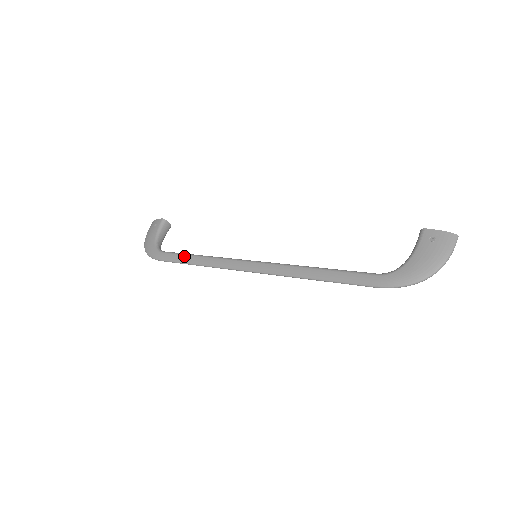
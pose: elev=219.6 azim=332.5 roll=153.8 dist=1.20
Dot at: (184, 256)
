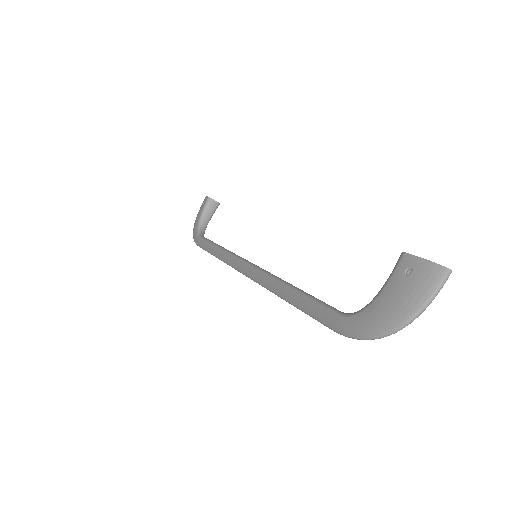
Dot at: (209, 245)
